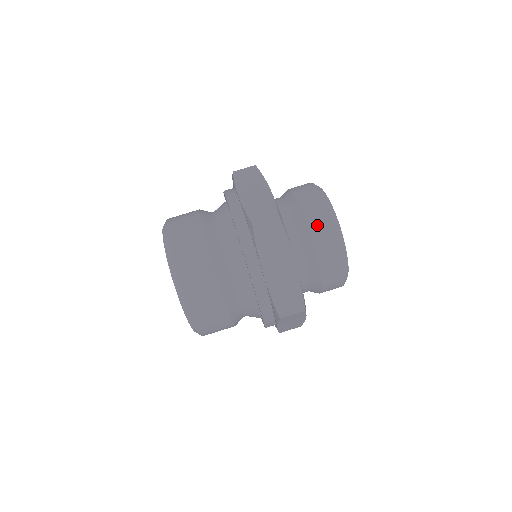
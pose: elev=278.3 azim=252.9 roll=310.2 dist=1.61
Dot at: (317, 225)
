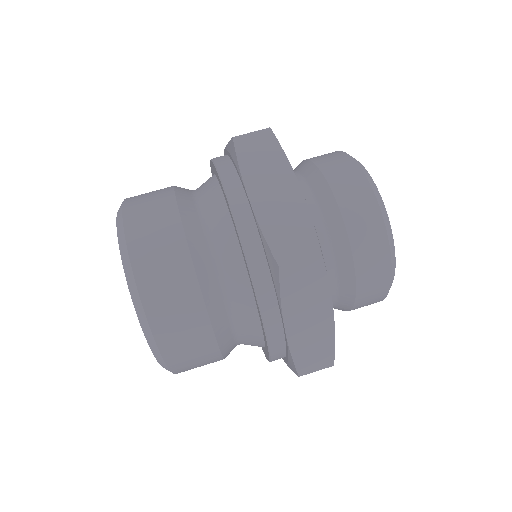
Dot at: (332, 167)
